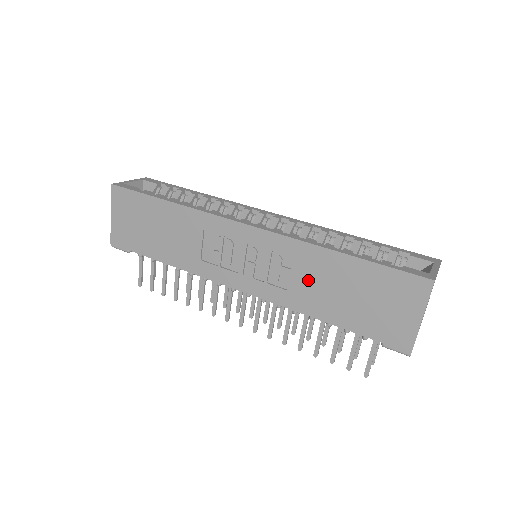
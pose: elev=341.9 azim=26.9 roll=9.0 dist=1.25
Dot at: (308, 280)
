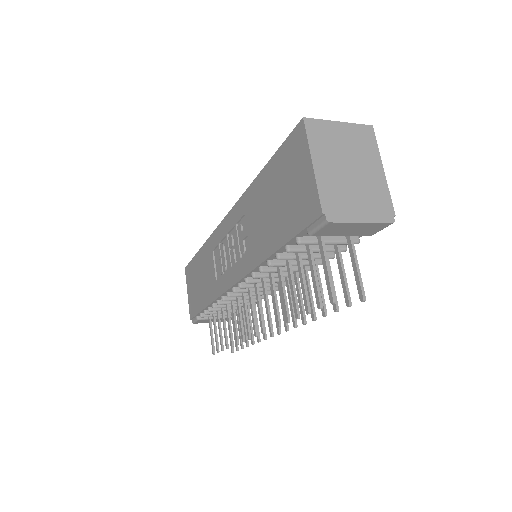
Dot at: (254, 225)
